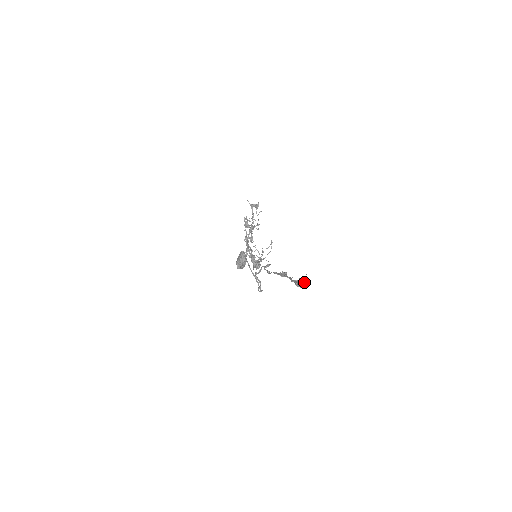
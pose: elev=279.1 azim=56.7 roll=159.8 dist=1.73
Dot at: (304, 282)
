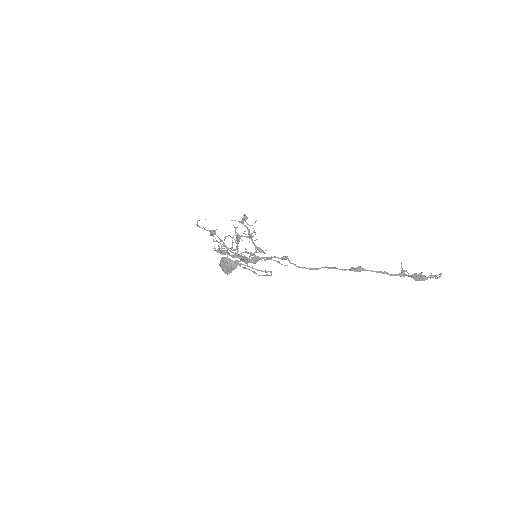
Dot at: occluded
